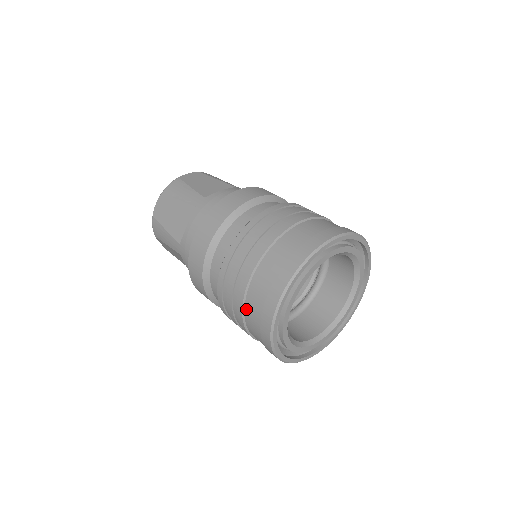
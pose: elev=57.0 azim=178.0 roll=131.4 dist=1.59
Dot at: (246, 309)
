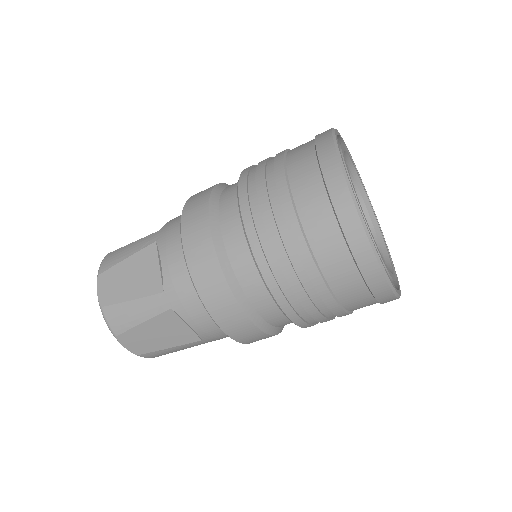
Dot at: (312, 243)
